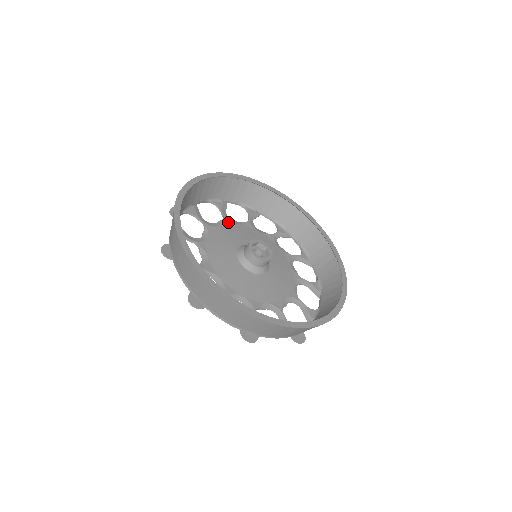
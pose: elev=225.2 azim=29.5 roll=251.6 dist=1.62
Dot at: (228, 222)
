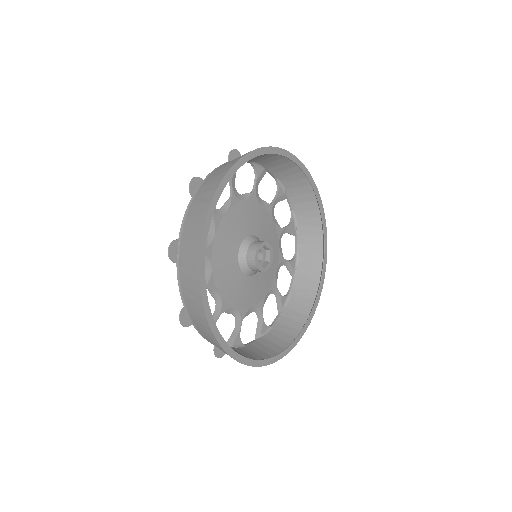
Dot at: (210, 251)
